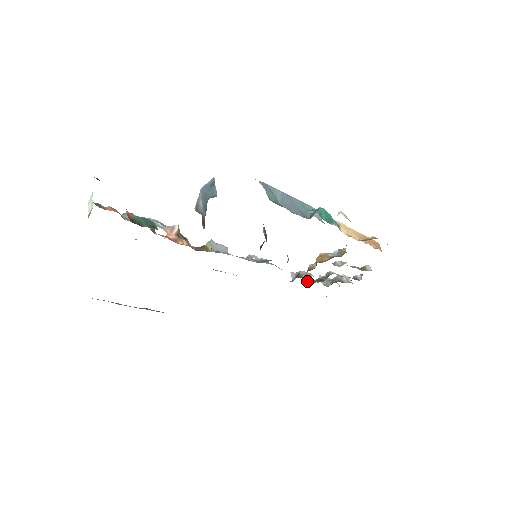
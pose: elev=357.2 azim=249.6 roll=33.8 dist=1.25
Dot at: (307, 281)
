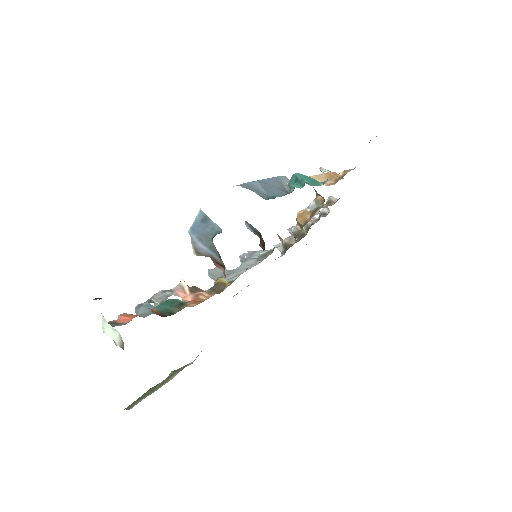
Dot at: occluded
